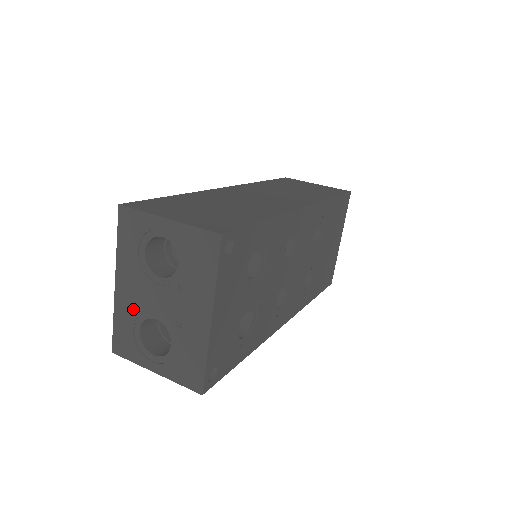
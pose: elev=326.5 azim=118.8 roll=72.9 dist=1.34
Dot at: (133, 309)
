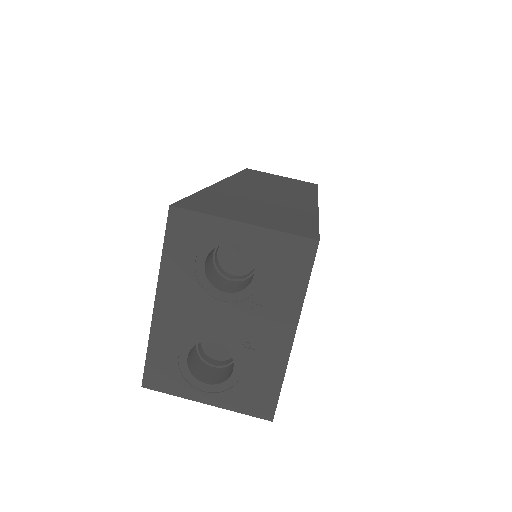
Dot at: (180, 332)
